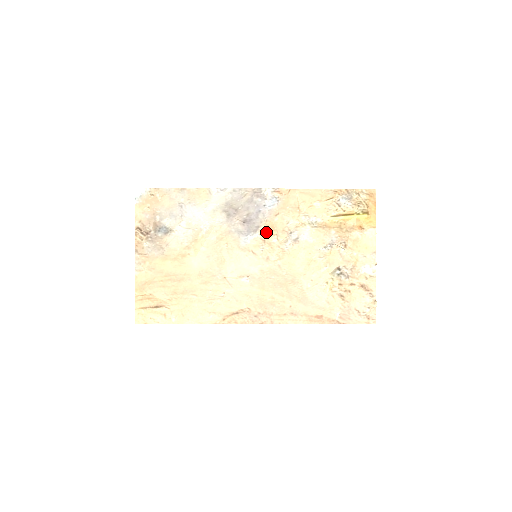
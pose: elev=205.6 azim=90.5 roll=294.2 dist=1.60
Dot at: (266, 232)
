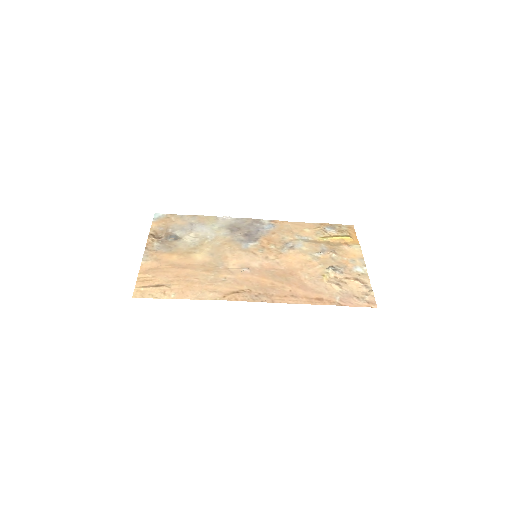
Dot at: (265, 242)
